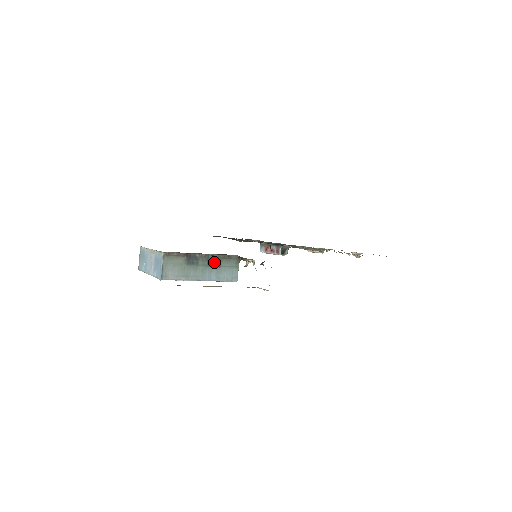
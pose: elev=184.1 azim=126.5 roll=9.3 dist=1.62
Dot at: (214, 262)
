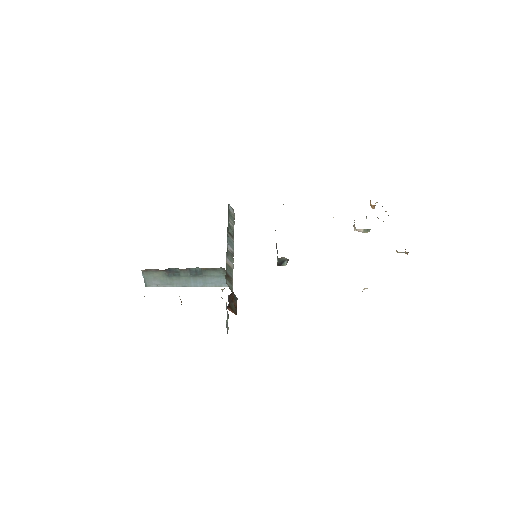
Dot at: (197, 273)
